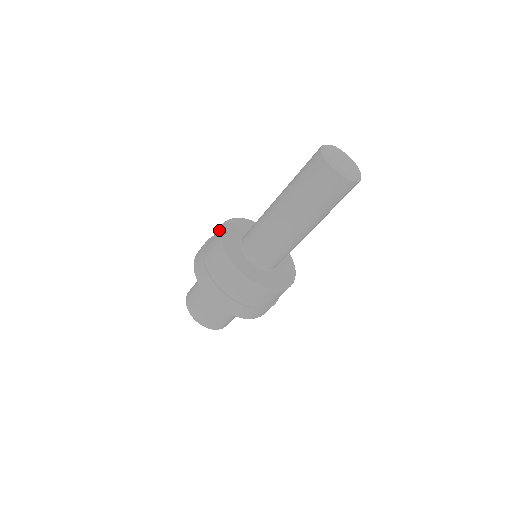
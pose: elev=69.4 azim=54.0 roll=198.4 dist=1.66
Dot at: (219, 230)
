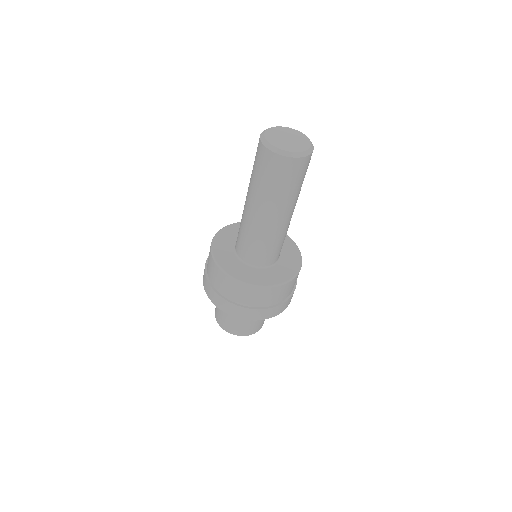
Dot at: (211, 242)
